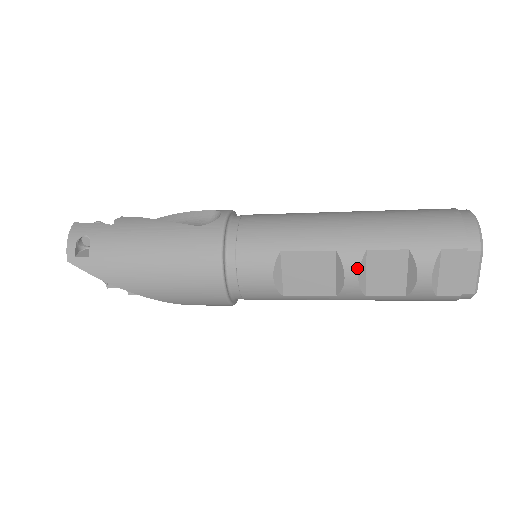
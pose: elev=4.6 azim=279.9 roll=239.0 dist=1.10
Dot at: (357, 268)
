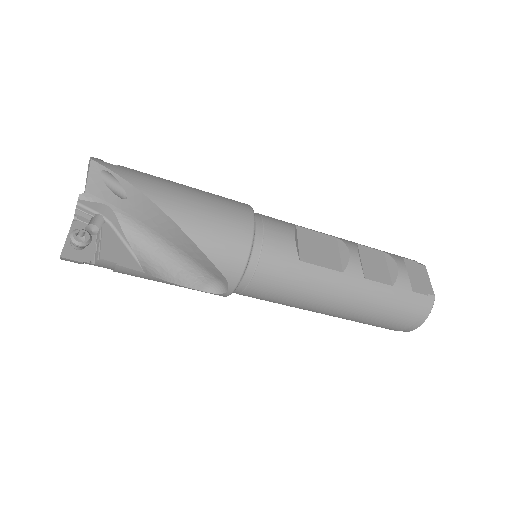
Dot at: (356, 249)
